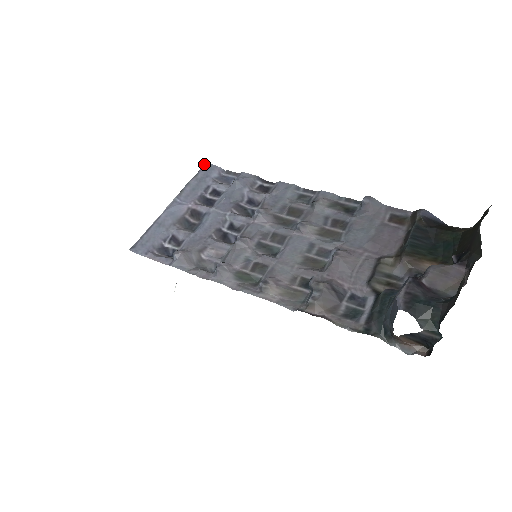
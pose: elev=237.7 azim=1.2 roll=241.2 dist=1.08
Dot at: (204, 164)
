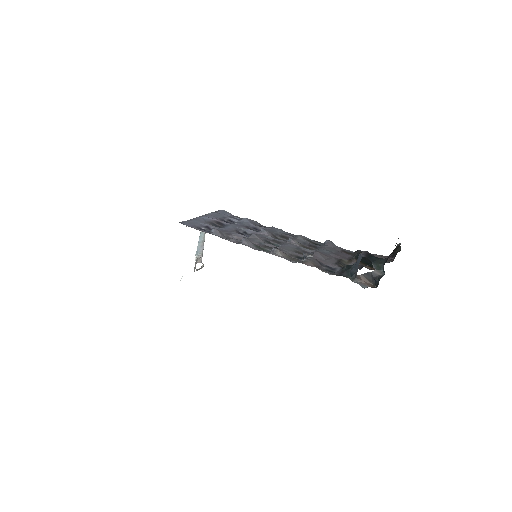
Dot at: occluded
